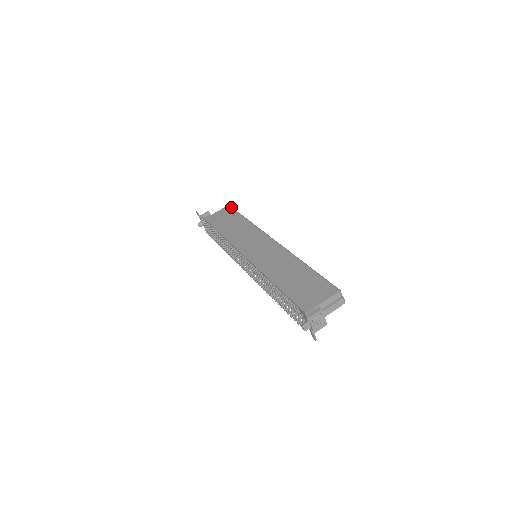
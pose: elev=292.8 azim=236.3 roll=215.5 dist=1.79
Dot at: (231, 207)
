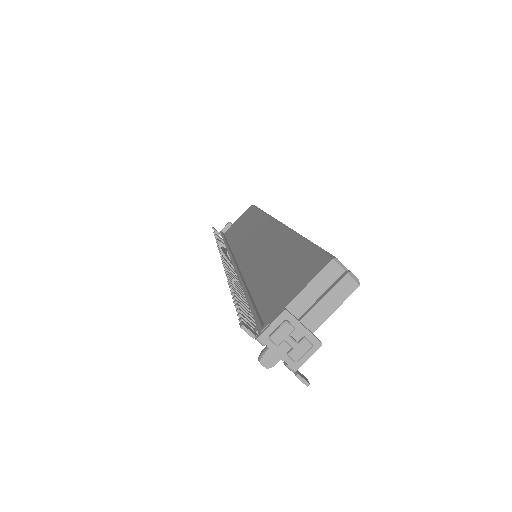
Dot at: (252, 205)
